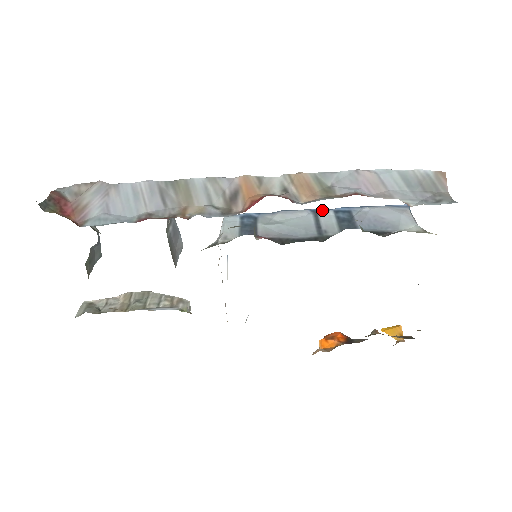
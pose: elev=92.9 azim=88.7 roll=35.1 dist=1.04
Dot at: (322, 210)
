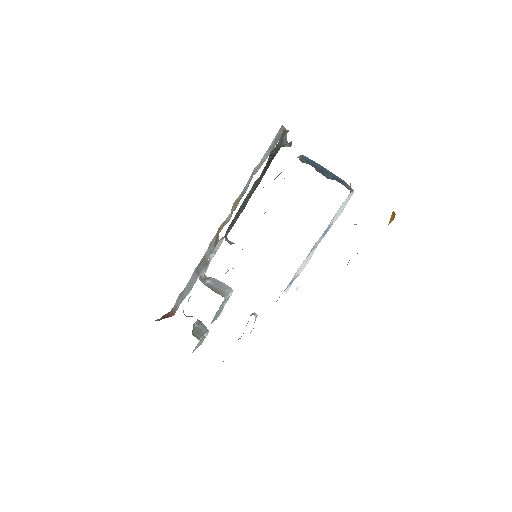
Dot at: occluded
